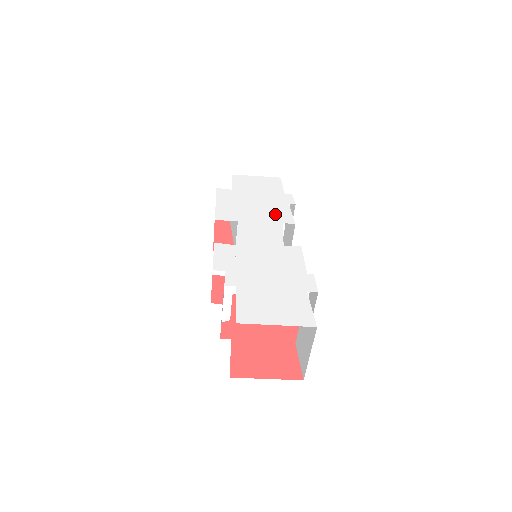
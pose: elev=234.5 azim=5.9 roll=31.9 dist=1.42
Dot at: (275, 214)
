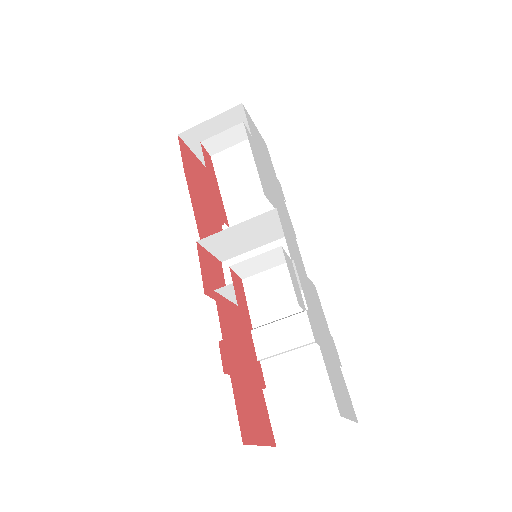
Dot at: occluded
